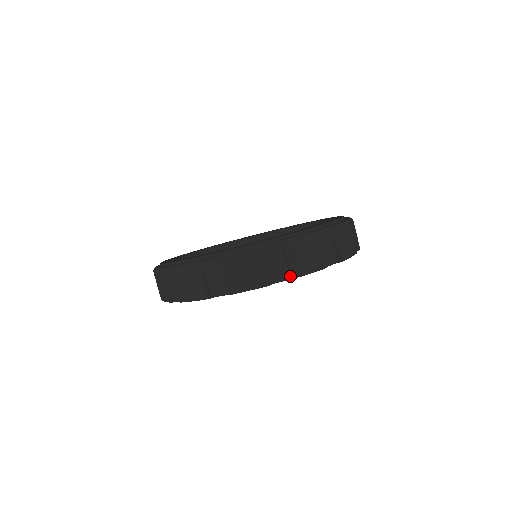
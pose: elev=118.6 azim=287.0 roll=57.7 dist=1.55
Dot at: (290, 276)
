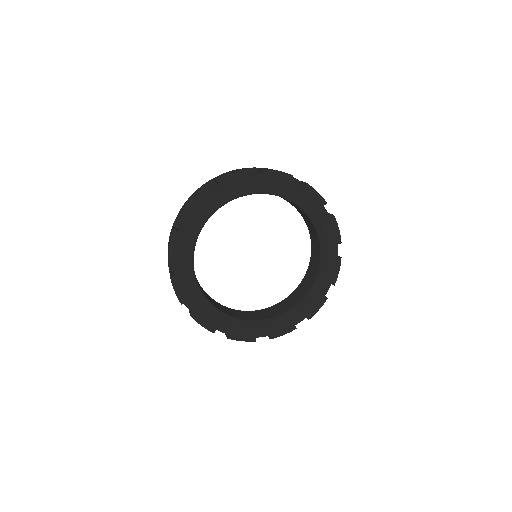
Dot at: (262, 171)
